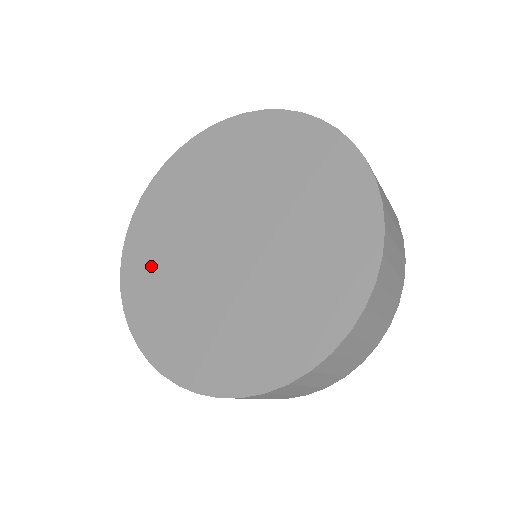
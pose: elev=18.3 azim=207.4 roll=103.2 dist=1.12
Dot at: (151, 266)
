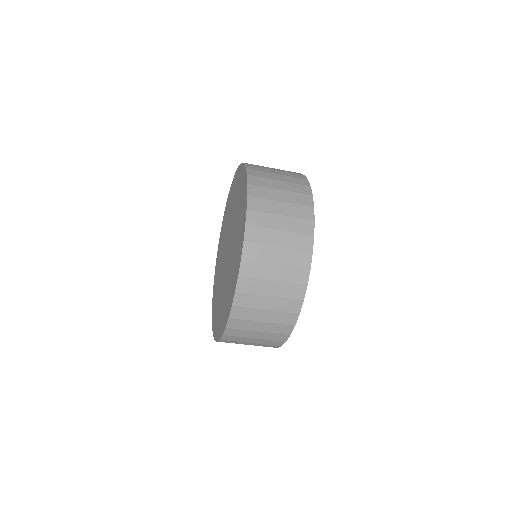
Dot at: (221, 241)
